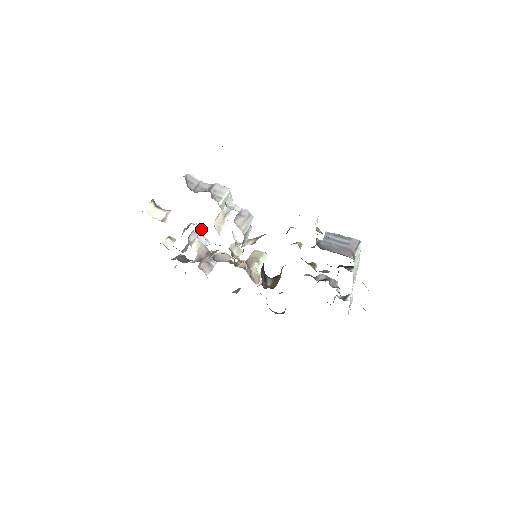
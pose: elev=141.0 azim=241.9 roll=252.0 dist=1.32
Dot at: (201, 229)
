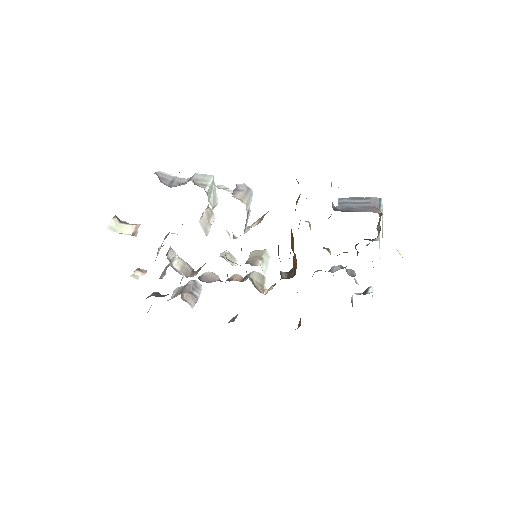
Dot at: occluded
